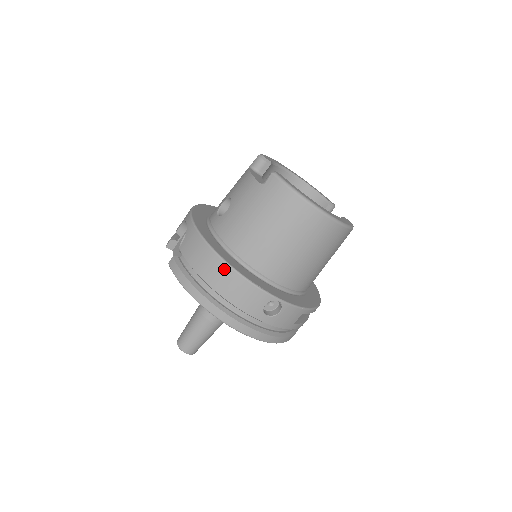
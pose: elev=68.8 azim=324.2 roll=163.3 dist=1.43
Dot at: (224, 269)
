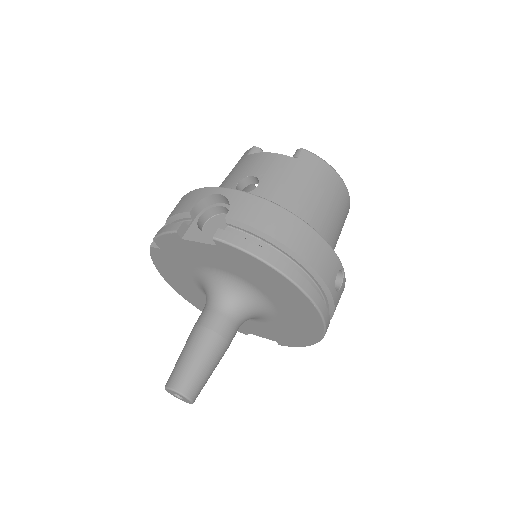
Dot at: (304, 229)
